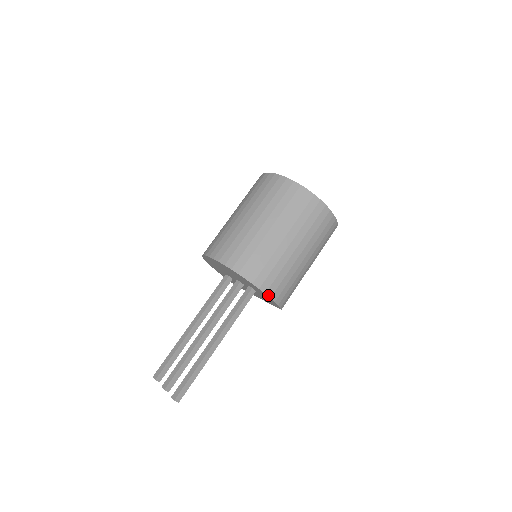
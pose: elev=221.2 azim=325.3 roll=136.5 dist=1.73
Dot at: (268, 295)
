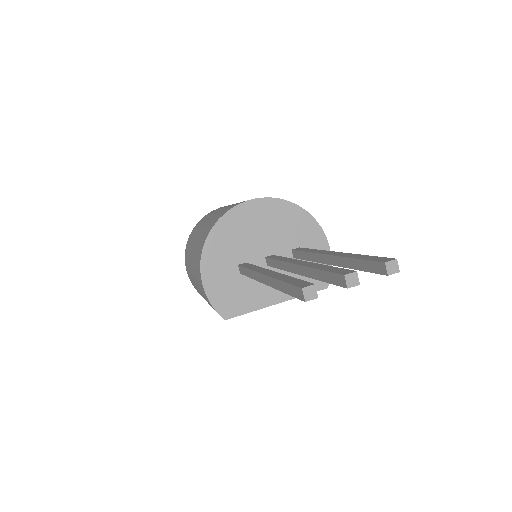
Dot at: (327, 241)
